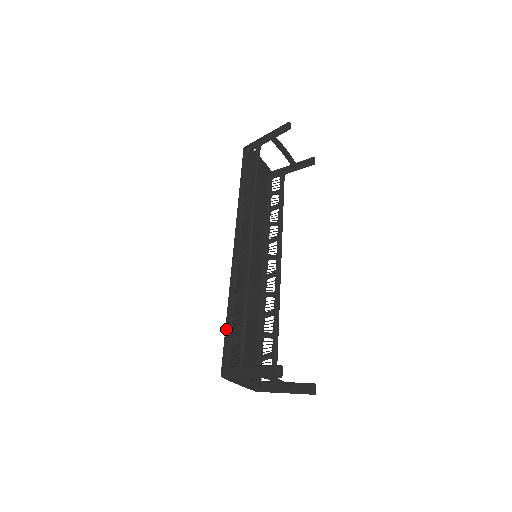
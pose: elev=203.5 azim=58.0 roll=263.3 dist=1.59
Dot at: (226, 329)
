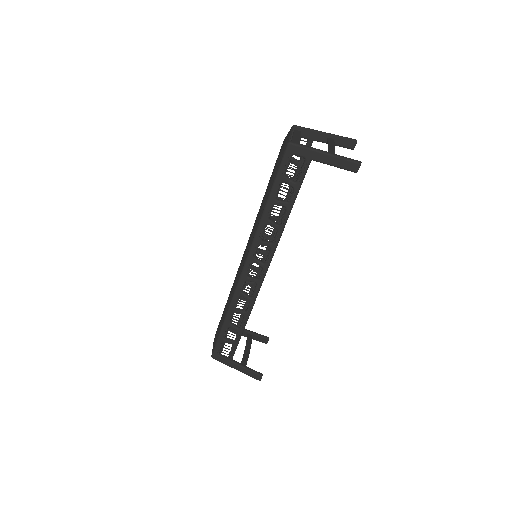
Dot at: occluded
